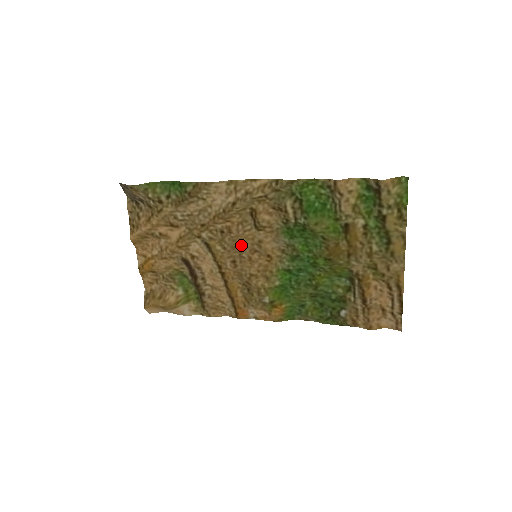
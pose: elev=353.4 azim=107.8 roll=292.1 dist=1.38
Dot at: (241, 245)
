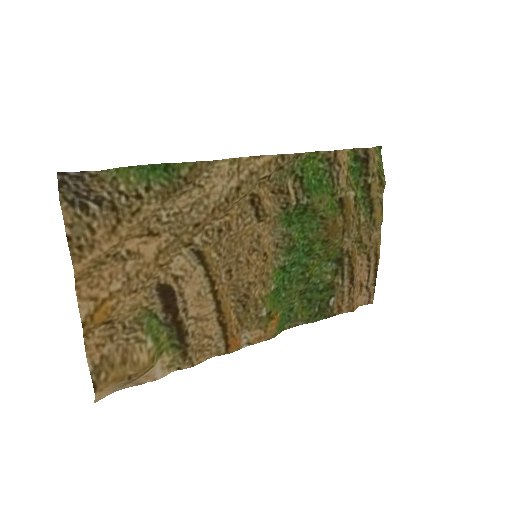
Dot at: (239, 245)
